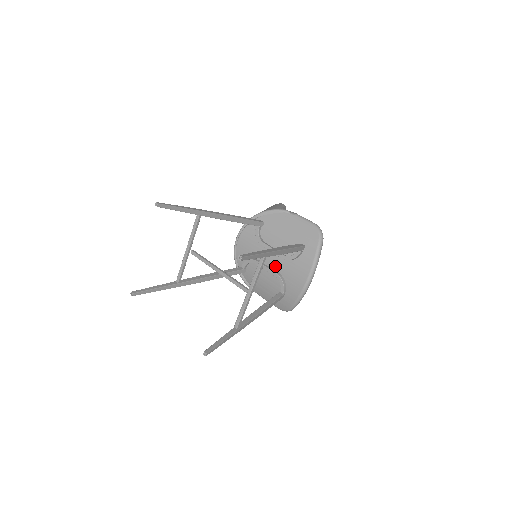
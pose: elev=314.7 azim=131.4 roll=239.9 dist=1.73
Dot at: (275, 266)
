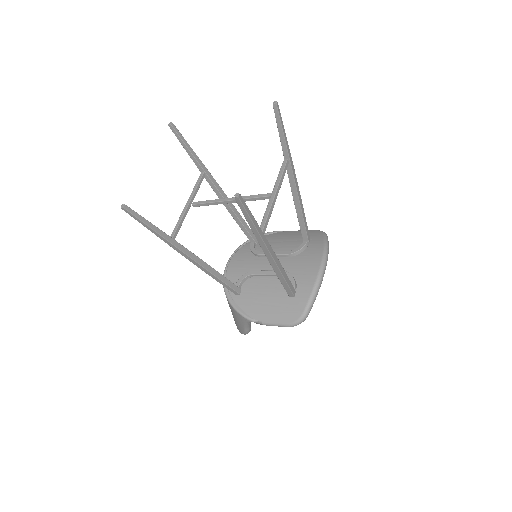
Dot at: occluded
